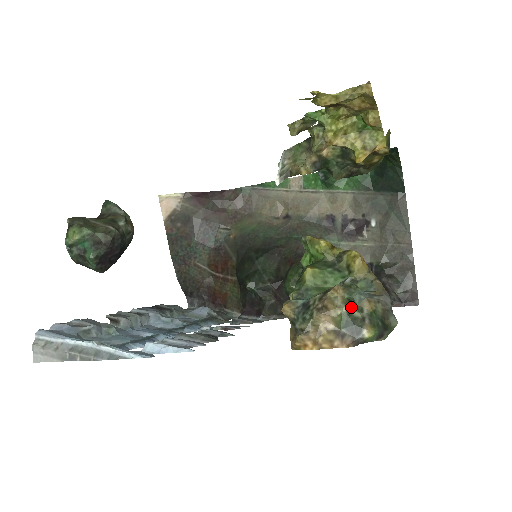
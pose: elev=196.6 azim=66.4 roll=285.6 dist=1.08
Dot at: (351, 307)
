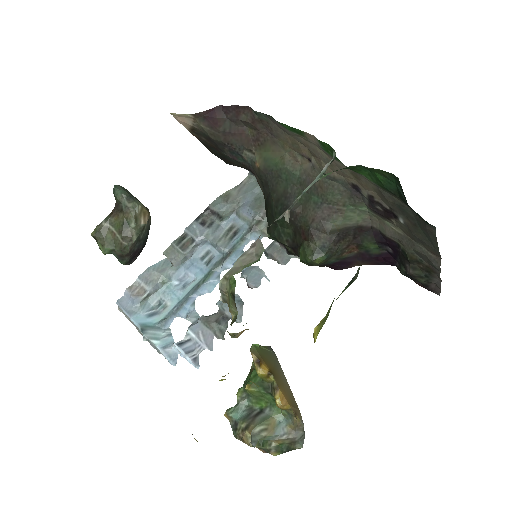
Dot at: (259, 446)
